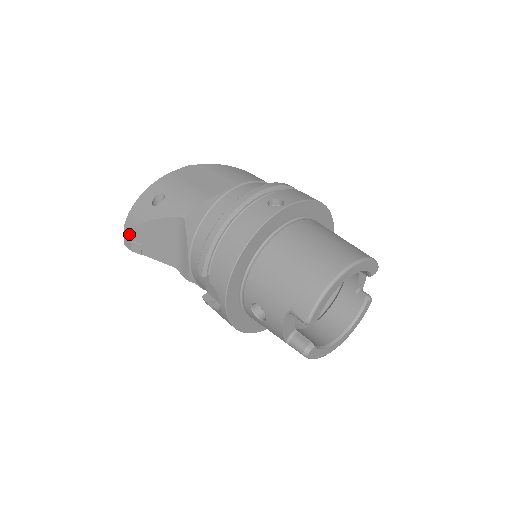
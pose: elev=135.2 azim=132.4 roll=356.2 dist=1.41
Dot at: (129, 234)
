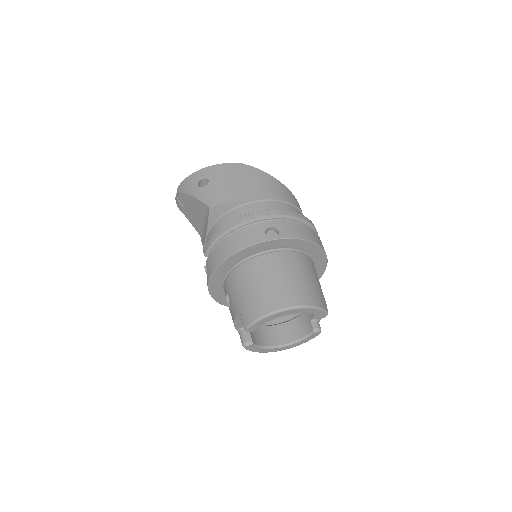
Dot at: (178, 195)
